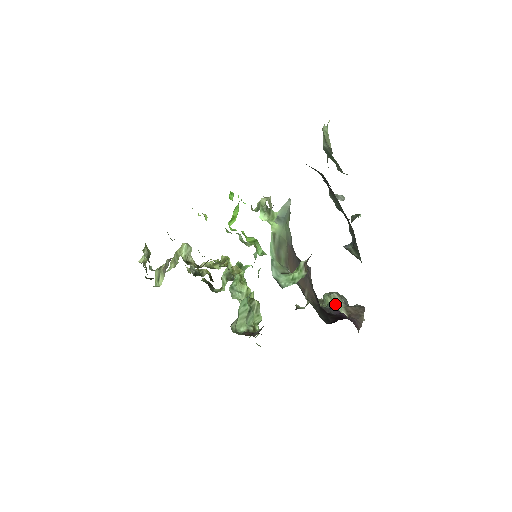
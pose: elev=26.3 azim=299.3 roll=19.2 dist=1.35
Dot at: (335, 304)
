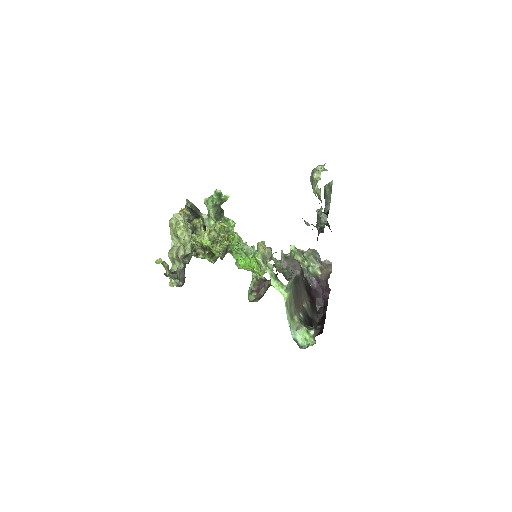
Dot at: (312, 264)
